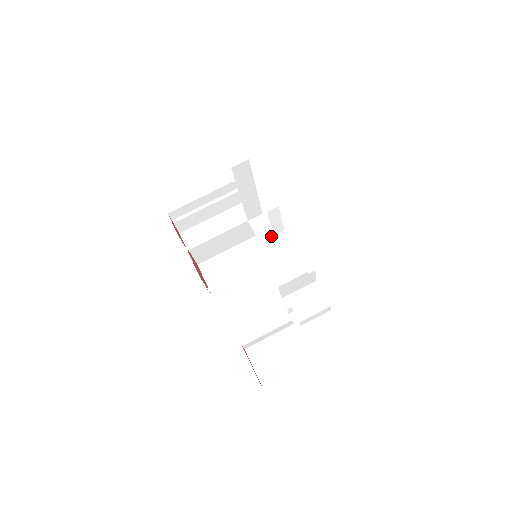
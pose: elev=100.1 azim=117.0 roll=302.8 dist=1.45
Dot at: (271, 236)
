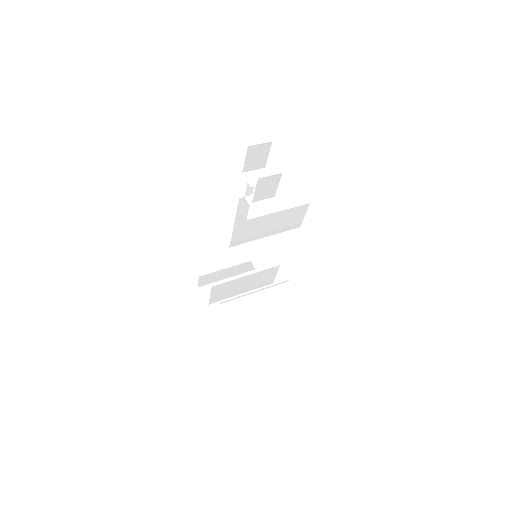
Dot at: occluded
